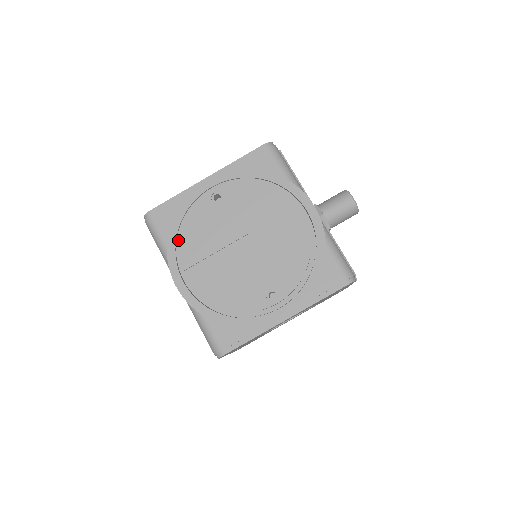
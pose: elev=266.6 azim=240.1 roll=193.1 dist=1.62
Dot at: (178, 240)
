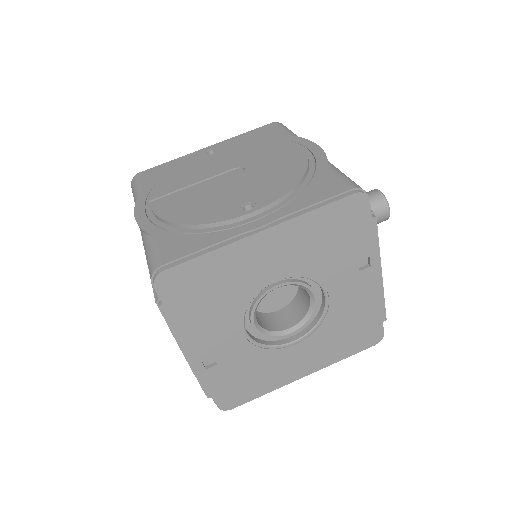
Dot at: occluded
